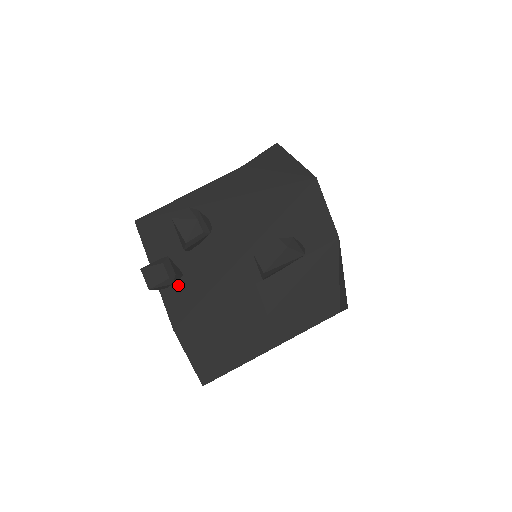
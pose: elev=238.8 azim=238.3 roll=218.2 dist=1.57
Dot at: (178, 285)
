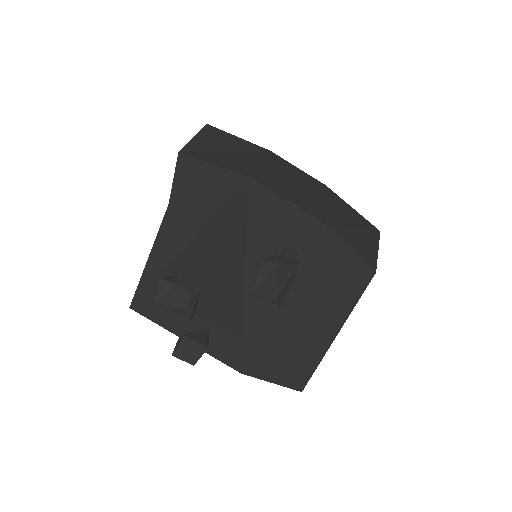
Dot at: (213, 340)
